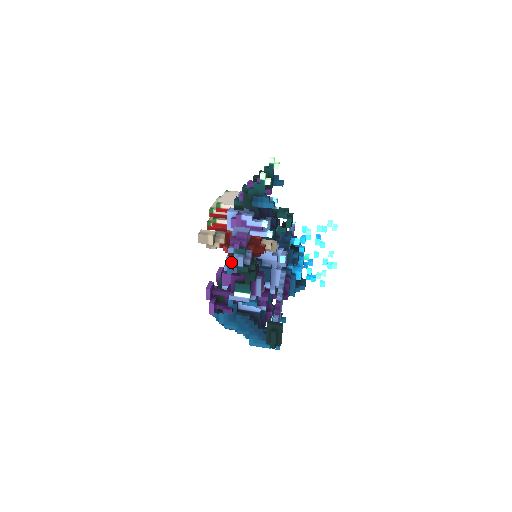
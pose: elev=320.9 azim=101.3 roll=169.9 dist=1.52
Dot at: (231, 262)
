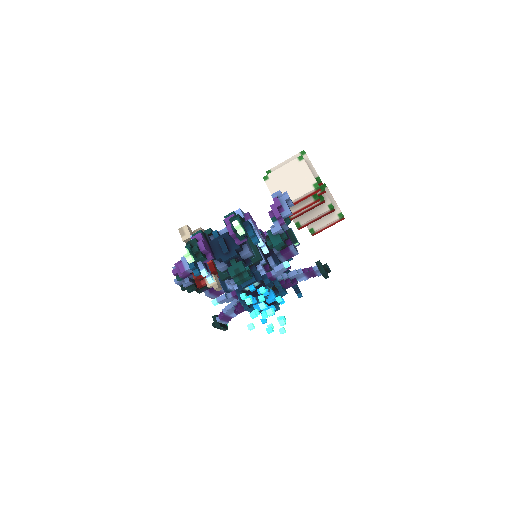
Dot at: occluded
